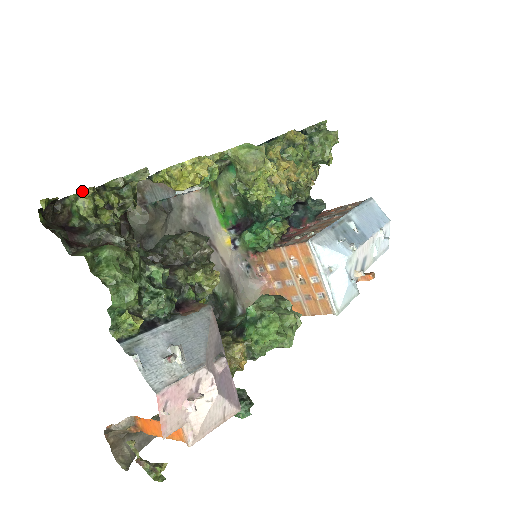
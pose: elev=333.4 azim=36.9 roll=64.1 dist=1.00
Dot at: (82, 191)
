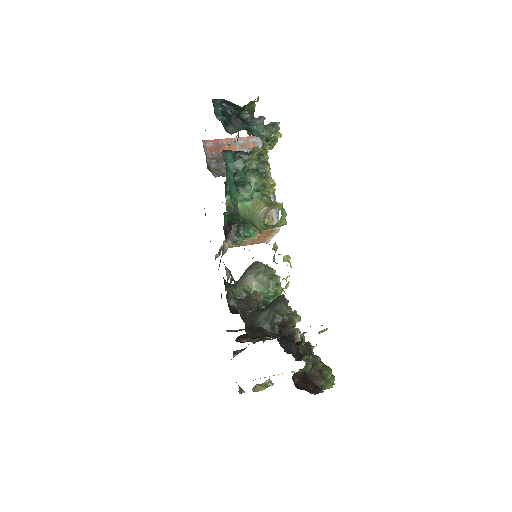
Dot at: occluded
